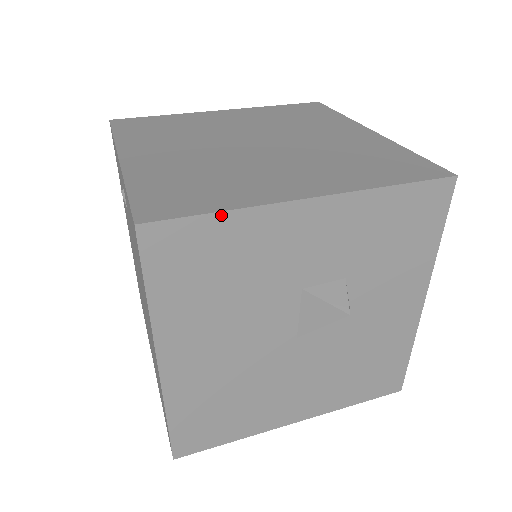
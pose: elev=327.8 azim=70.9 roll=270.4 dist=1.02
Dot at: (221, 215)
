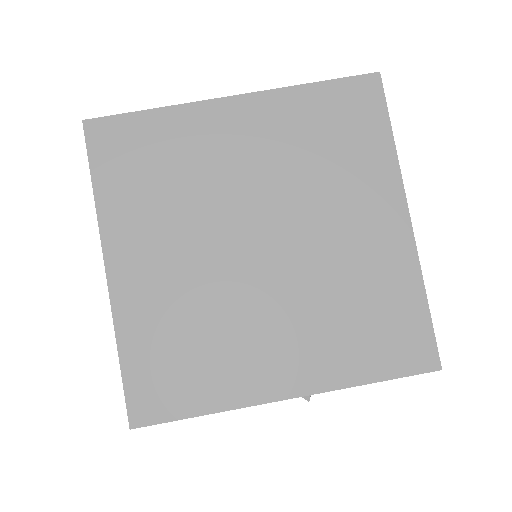
Dot at: (202, 415)
